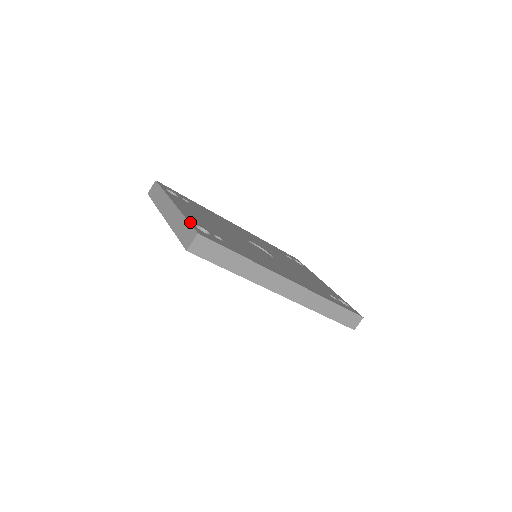
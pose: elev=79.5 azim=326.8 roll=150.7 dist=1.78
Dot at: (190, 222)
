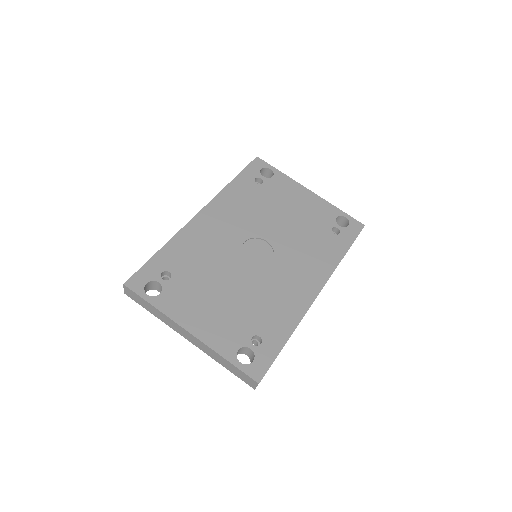
Dot at: (235, 364)
